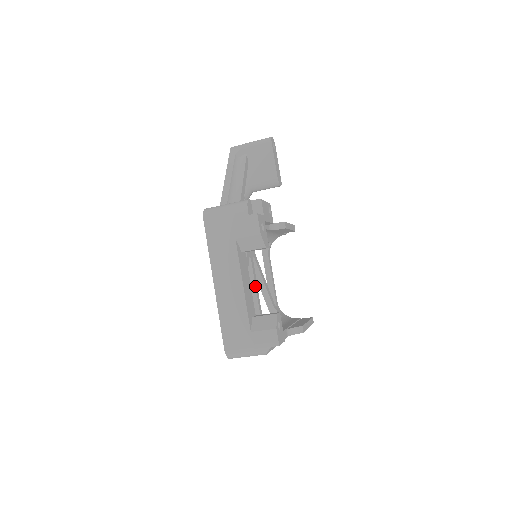
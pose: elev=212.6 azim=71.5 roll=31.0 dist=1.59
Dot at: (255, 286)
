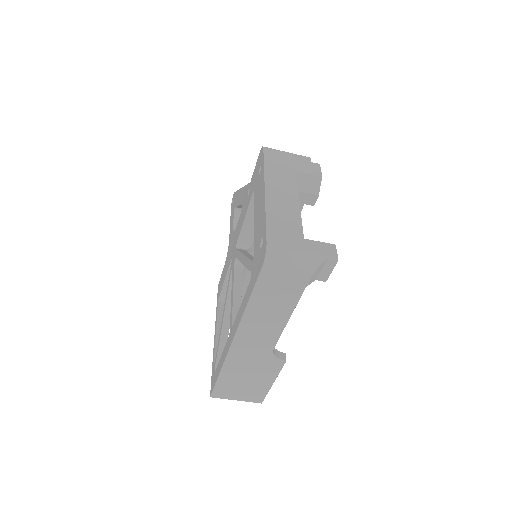
Dot at: (241, 289)
